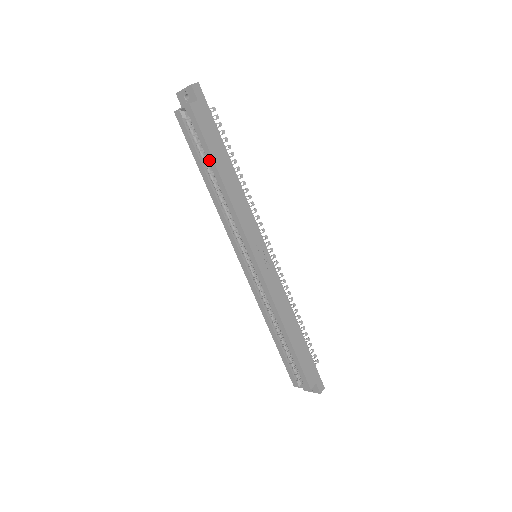
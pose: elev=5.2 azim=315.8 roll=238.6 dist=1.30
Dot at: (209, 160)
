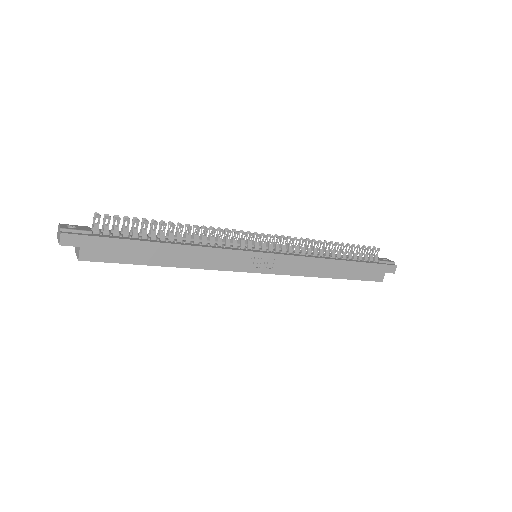
Dot at: (144, 263)
